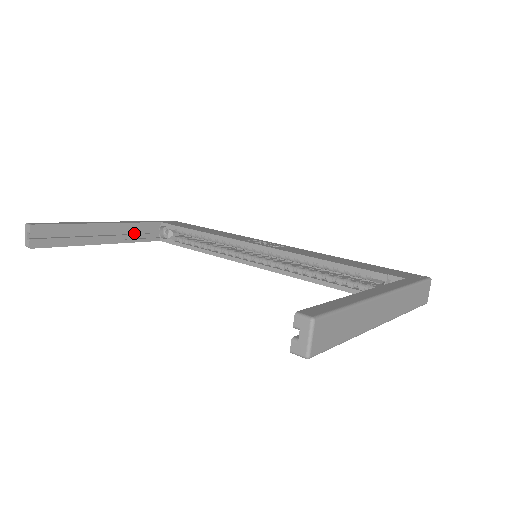
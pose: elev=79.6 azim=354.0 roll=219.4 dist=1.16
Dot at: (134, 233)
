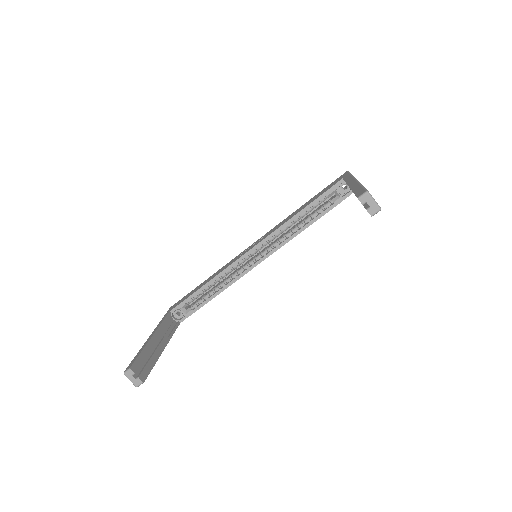
Dot at: (166, 331)
